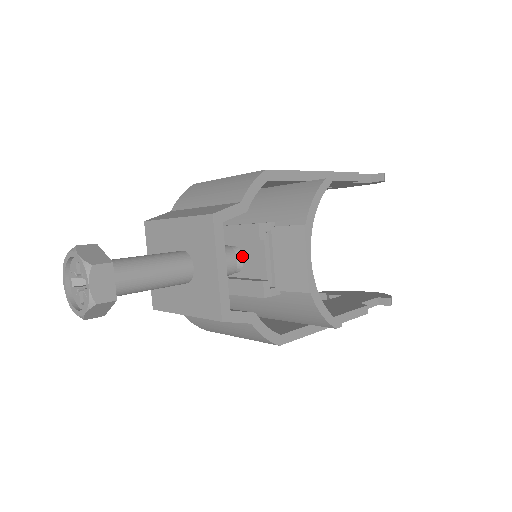
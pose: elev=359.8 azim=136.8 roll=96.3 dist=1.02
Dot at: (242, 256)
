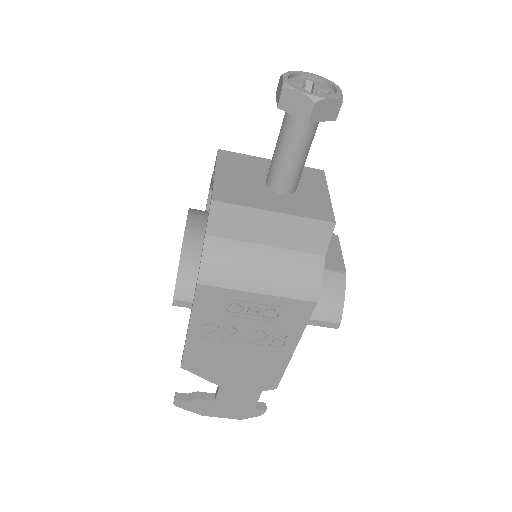
Dot at: occluded
